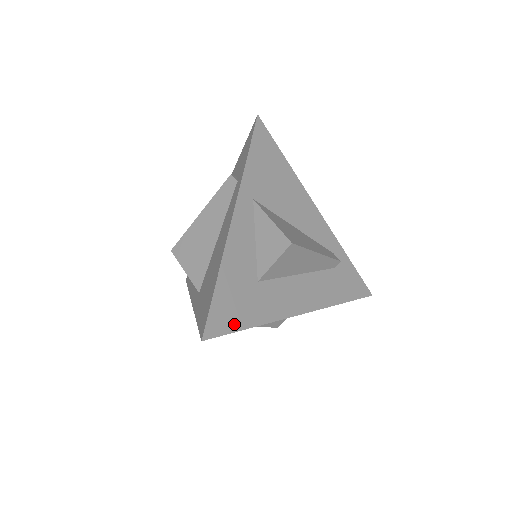
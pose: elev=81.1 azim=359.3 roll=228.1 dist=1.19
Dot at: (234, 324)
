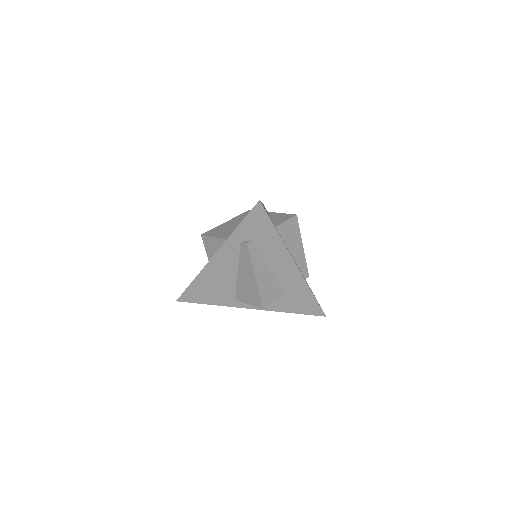
Dot at: occluded
